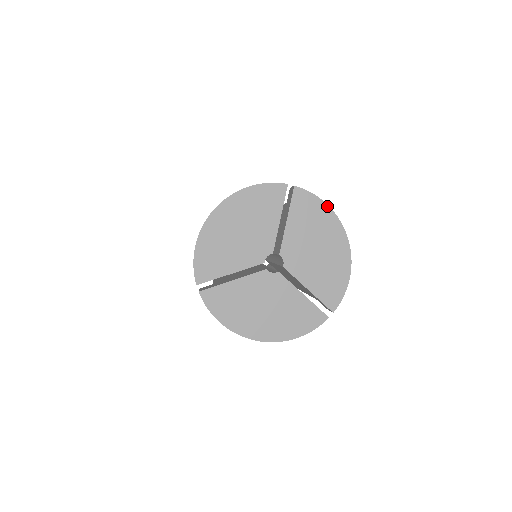
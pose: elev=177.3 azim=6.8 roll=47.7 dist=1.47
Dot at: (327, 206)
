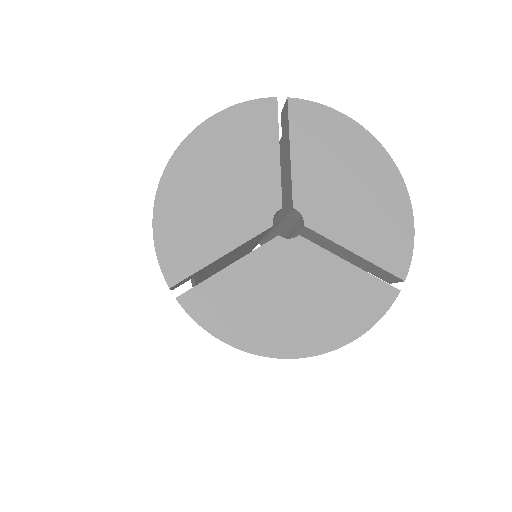
Dot at: (346, 117)
